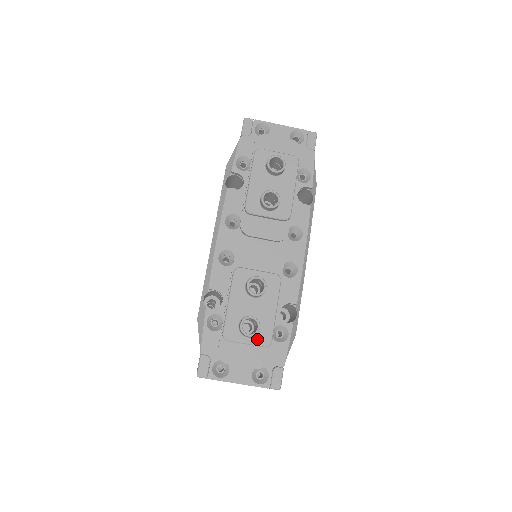
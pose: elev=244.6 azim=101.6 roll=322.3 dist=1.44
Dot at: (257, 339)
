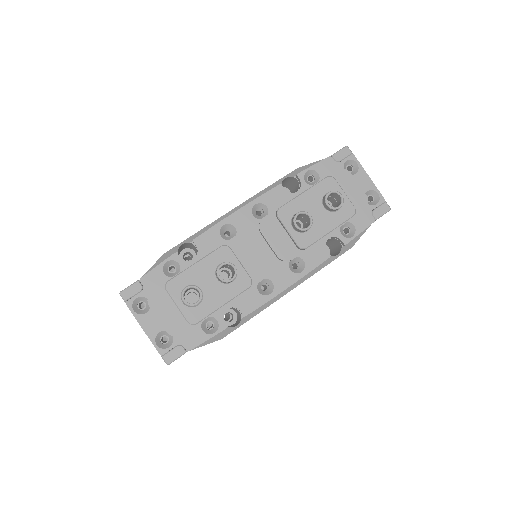
Dot at: (188, 310)
